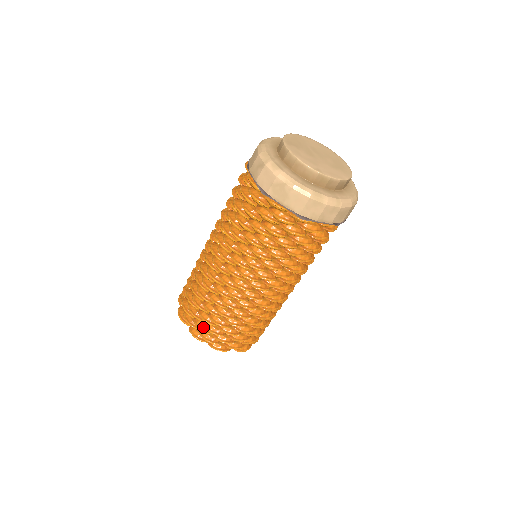
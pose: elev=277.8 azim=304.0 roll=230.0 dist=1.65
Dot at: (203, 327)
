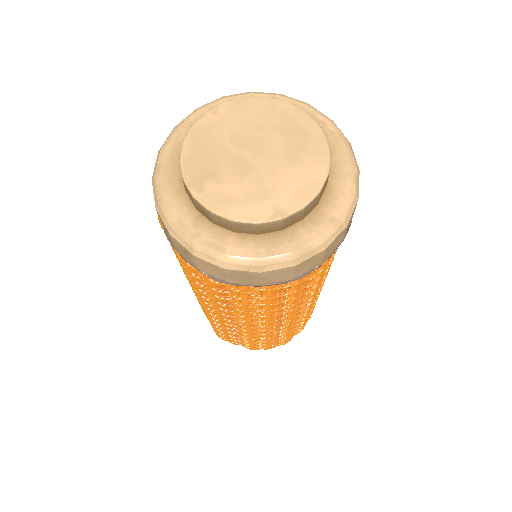
Dot at: occluded
